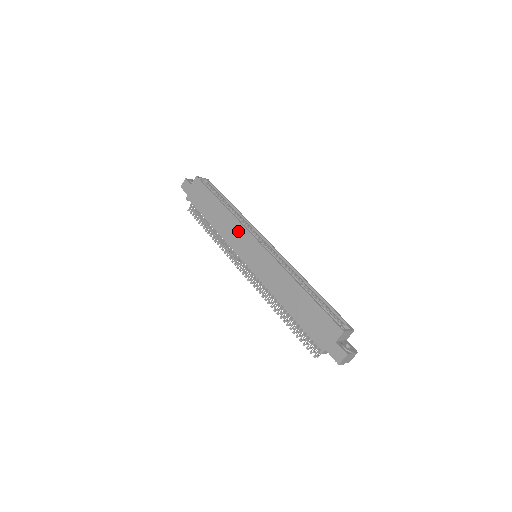
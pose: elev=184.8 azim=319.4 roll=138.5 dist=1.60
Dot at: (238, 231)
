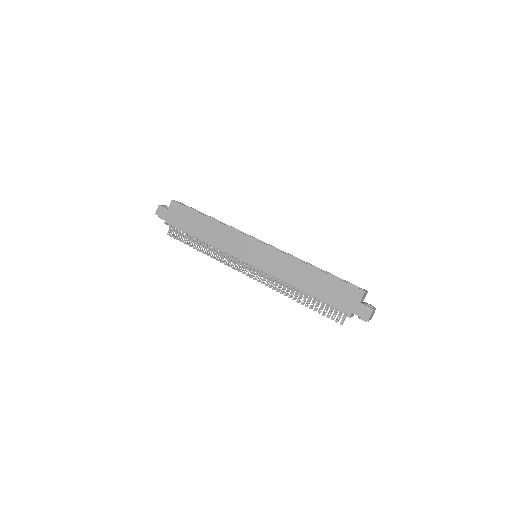
Dot at: (234, 237)
